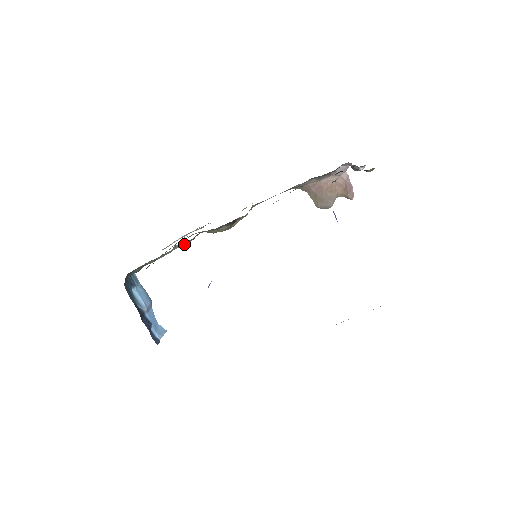
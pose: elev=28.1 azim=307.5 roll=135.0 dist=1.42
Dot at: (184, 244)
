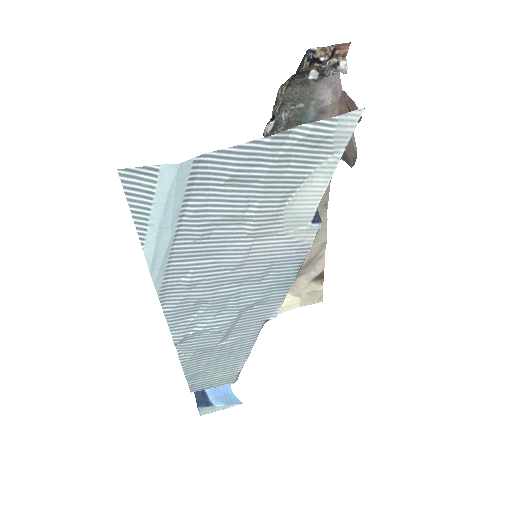
Dot at: occluded
